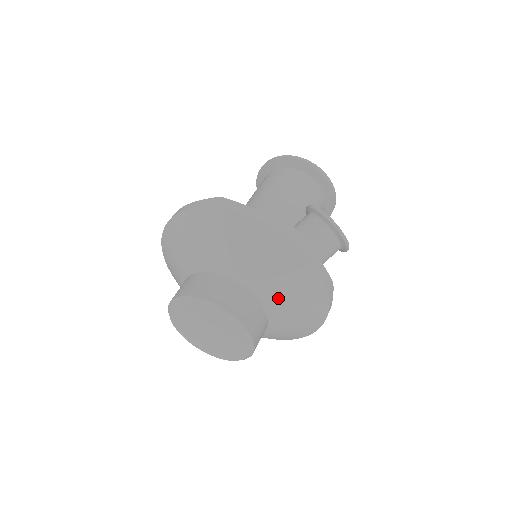
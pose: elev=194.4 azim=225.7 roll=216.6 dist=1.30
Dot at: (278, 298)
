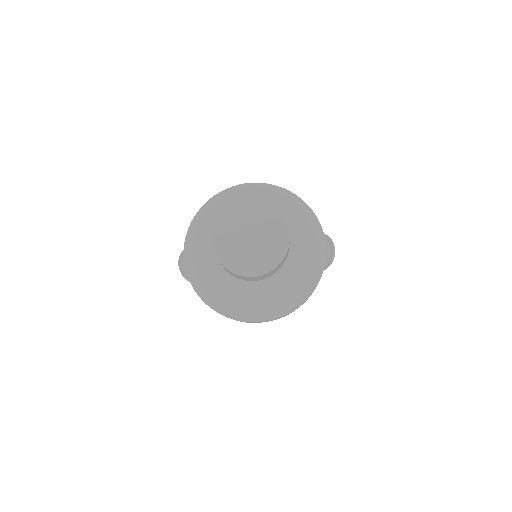
Dot at: (299, 248)
